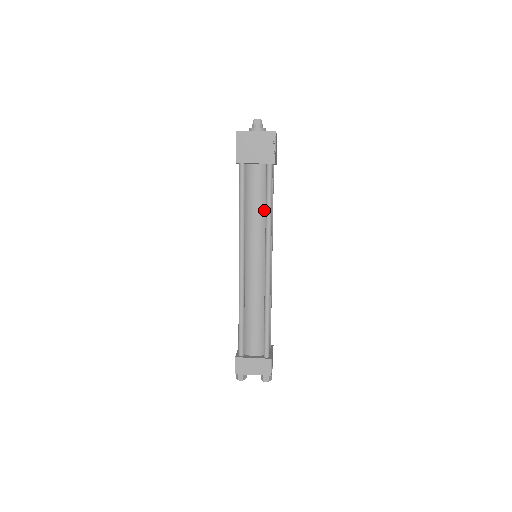
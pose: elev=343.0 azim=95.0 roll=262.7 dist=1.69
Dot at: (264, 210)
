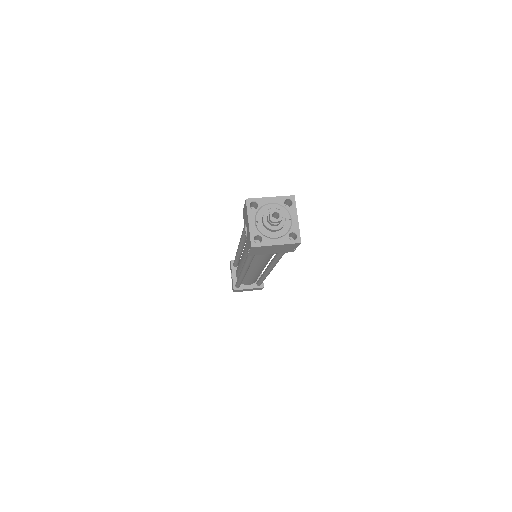
Dot at: occluded
